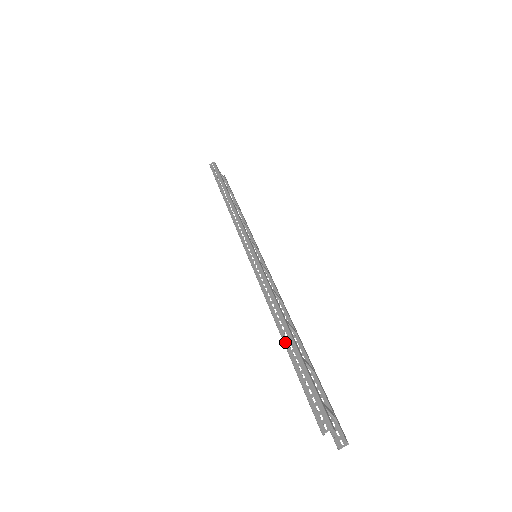
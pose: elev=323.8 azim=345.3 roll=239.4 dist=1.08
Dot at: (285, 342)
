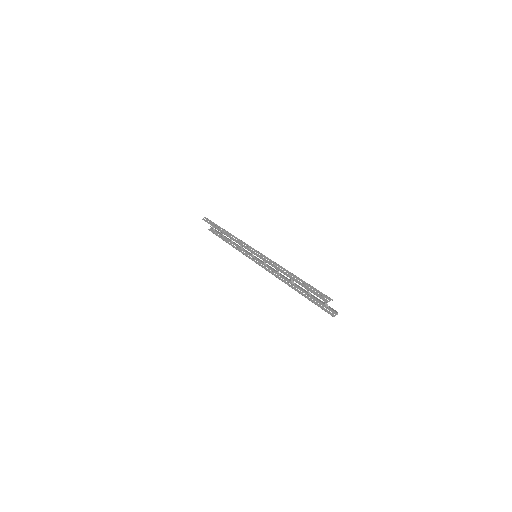
Dot at: (294, 279)
